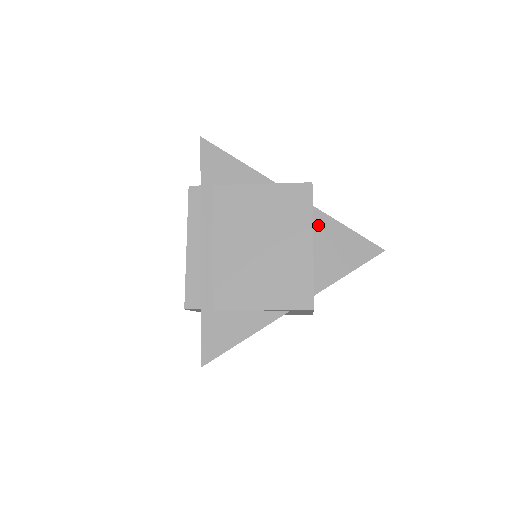
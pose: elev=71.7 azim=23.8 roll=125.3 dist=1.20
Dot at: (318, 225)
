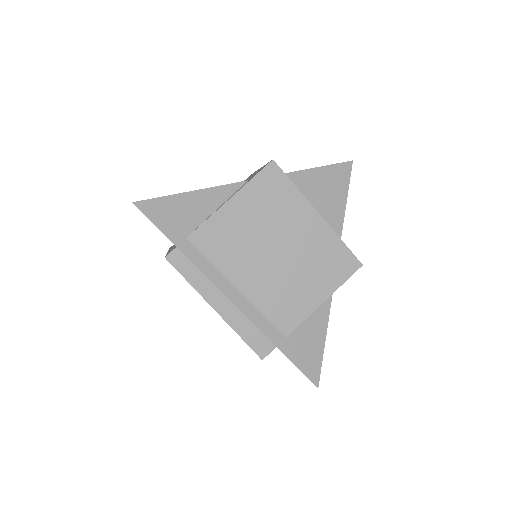
Dot at: occluded
